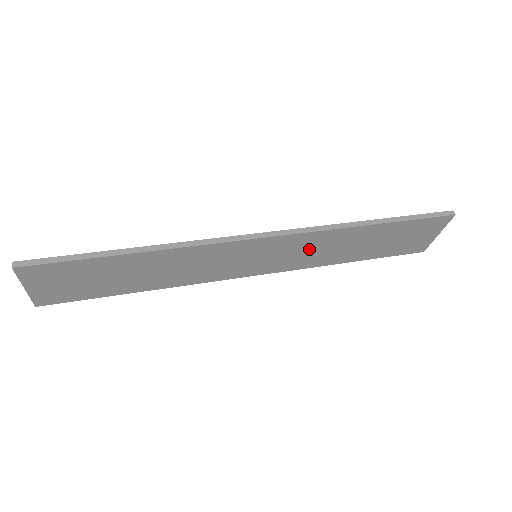
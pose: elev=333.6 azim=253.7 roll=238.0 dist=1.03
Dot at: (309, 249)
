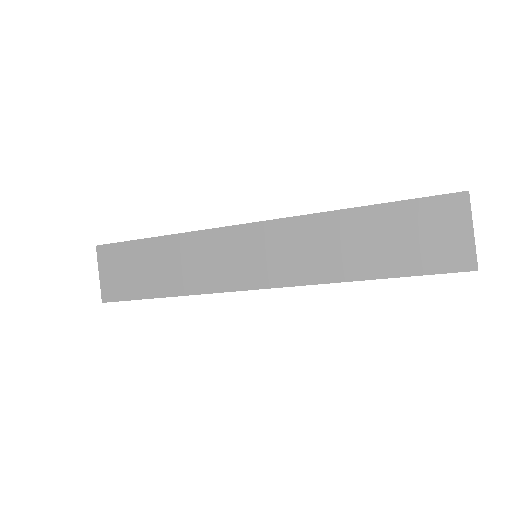
Dot at: (304, 246)
